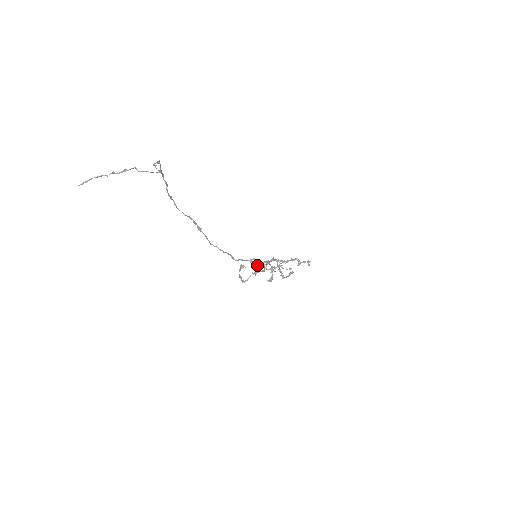
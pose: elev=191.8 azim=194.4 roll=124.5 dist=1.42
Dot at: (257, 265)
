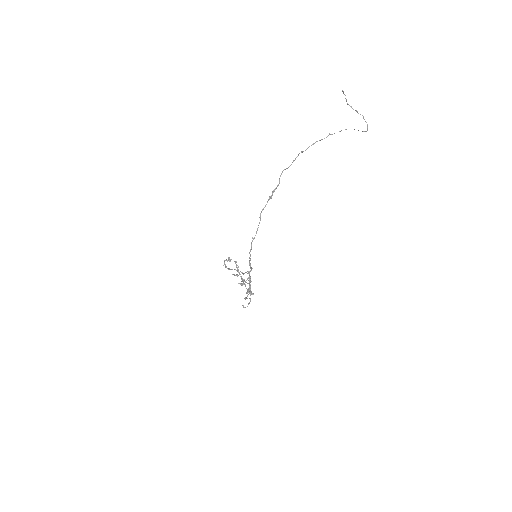
Dot at: (238, 267)
